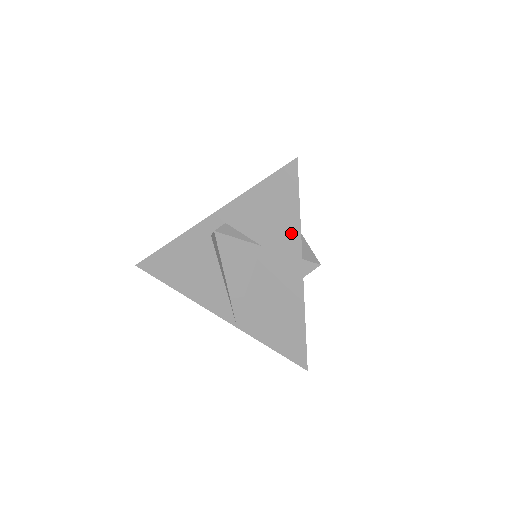
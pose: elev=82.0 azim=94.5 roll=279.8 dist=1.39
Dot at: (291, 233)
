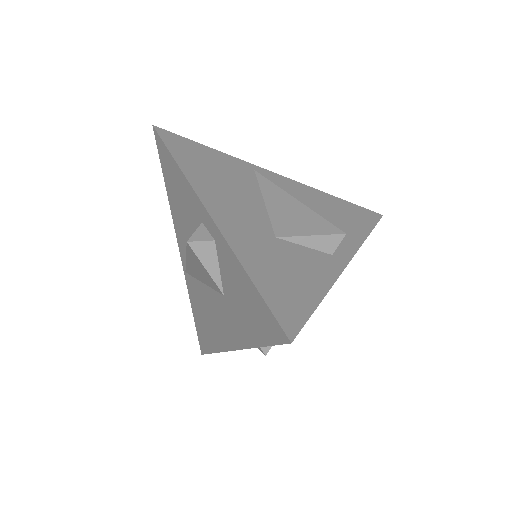
Dot at: (244, 335)
